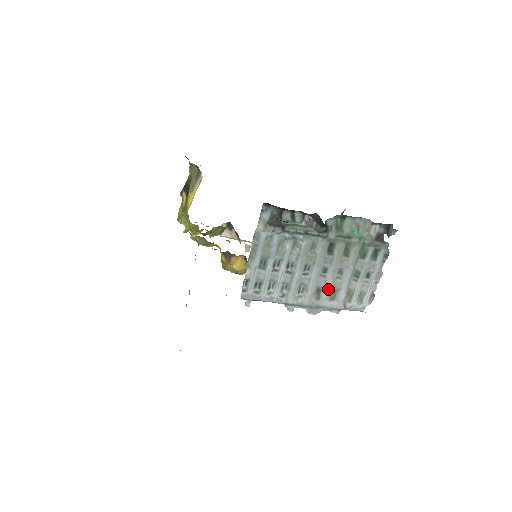
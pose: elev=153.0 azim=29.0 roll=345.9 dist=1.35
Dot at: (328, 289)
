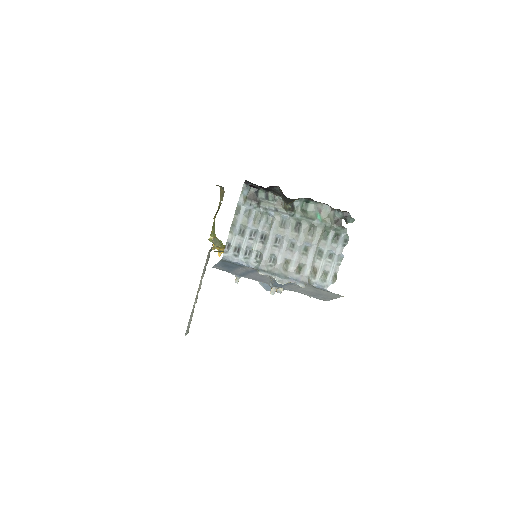
Dot at: (295, 263)
